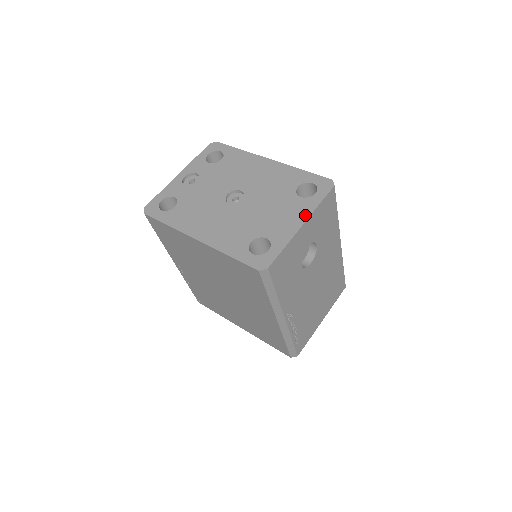
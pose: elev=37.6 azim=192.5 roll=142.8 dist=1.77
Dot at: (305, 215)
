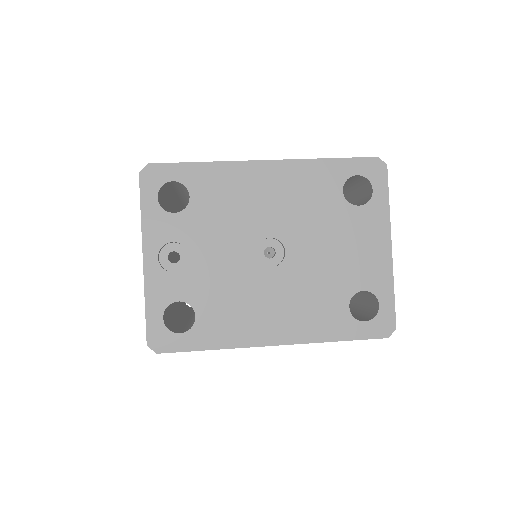
Dot at: (384, 231)
